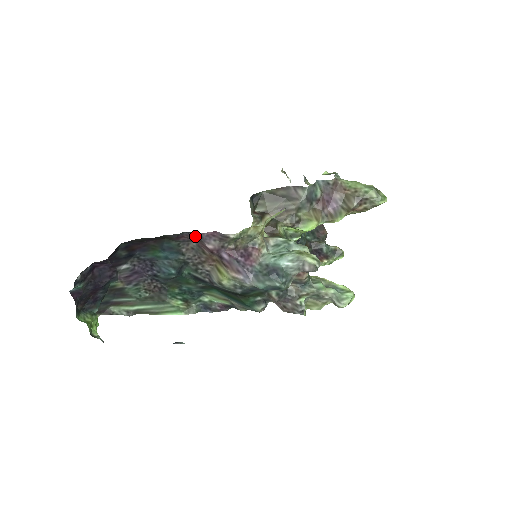
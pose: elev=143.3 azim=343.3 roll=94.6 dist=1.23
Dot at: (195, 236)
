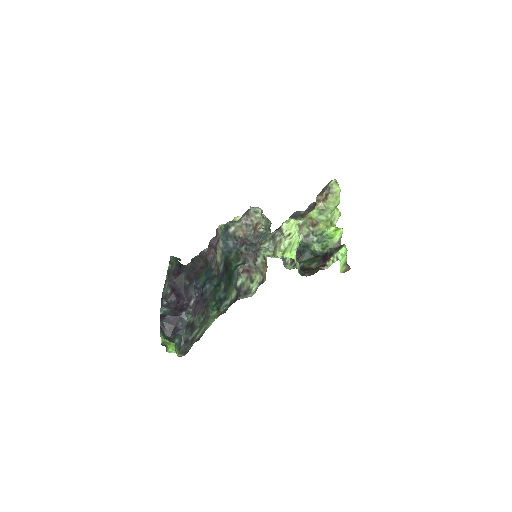
Dot at: (210, 246)
